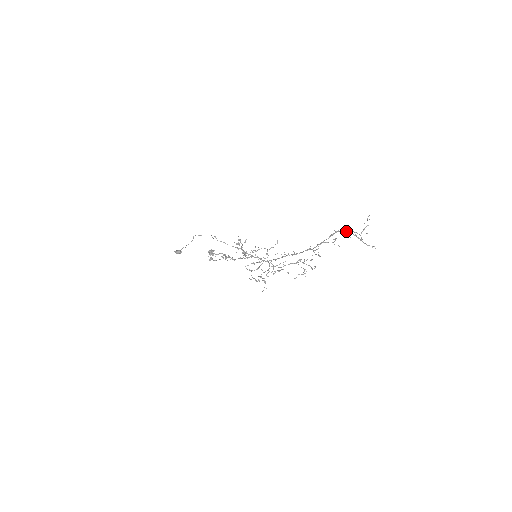
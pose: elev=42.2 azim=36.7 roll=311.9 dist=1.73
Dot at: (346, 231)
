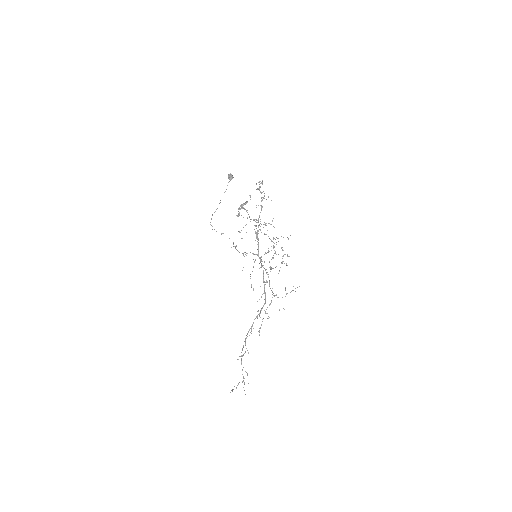
Dot at: occluded
